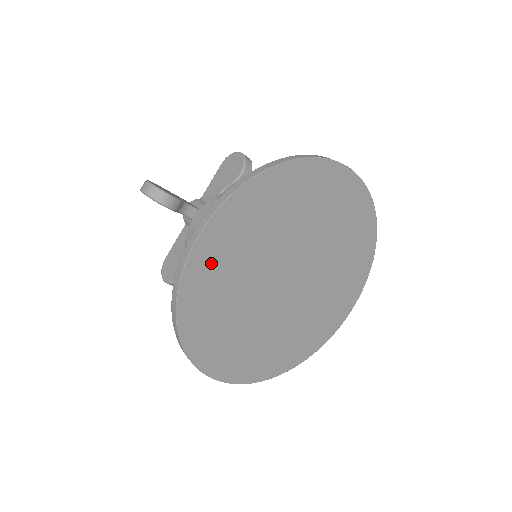
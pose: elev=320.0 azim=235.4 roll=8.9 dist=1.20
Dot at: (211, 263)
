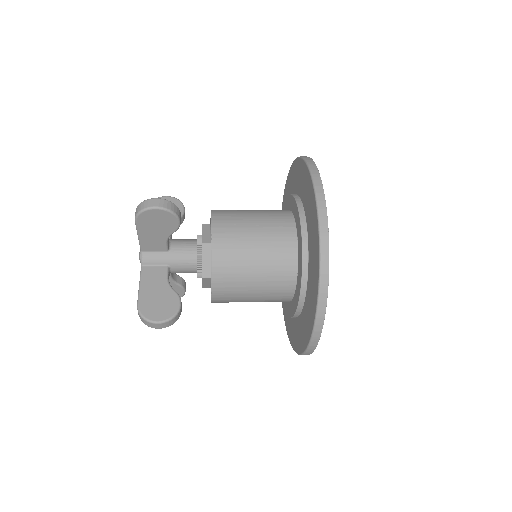
Dot at: occluded
